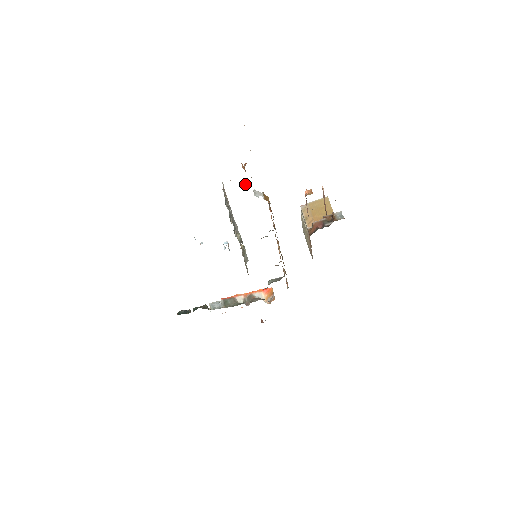
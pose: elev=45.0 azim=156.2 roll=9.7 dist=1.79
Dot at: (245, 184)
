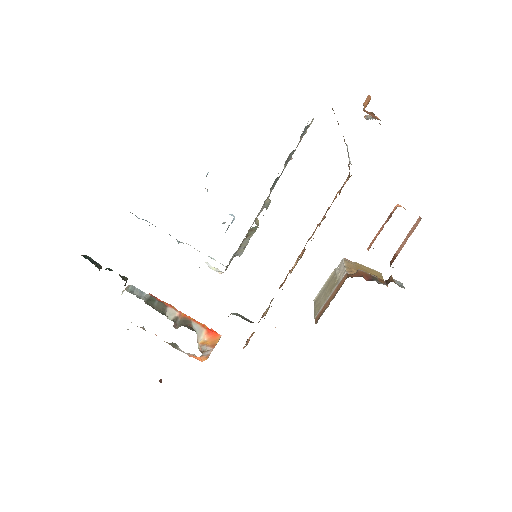
Dot at: occluded
